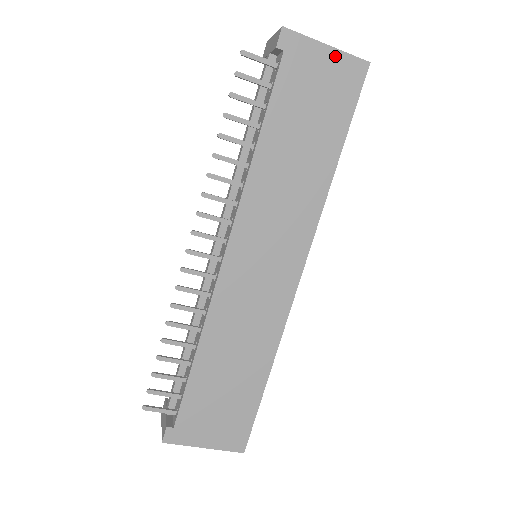
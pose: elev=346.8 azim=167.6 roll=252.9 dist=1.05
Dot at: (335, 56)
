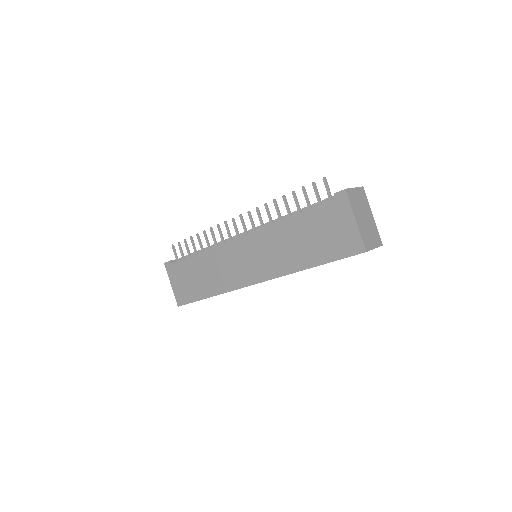
Dot at: (354, 229)
